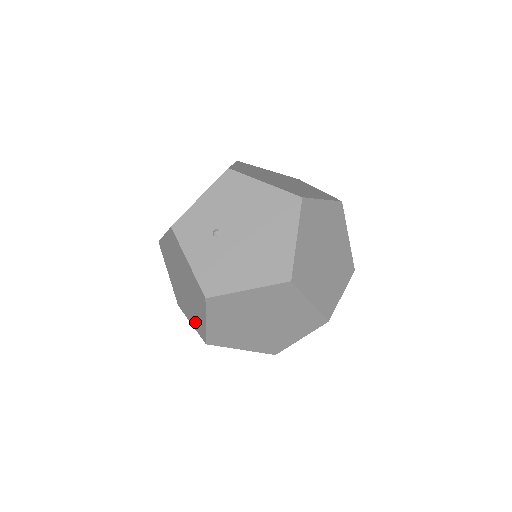
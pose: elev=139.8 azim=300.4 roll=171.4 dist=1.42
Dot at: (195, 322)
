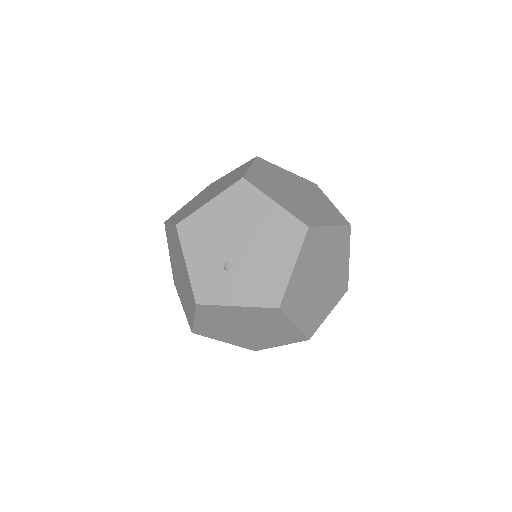
Dot at: (284, 339)
